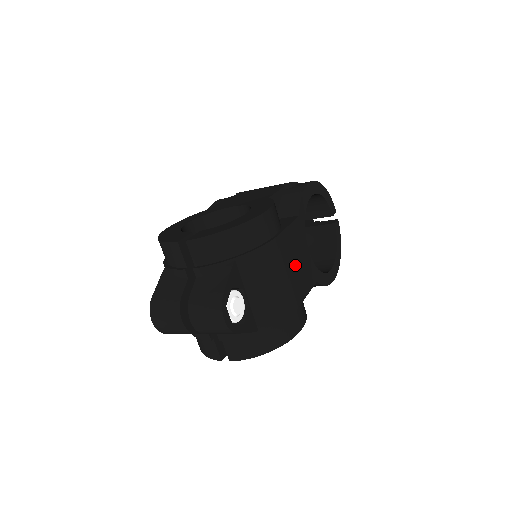
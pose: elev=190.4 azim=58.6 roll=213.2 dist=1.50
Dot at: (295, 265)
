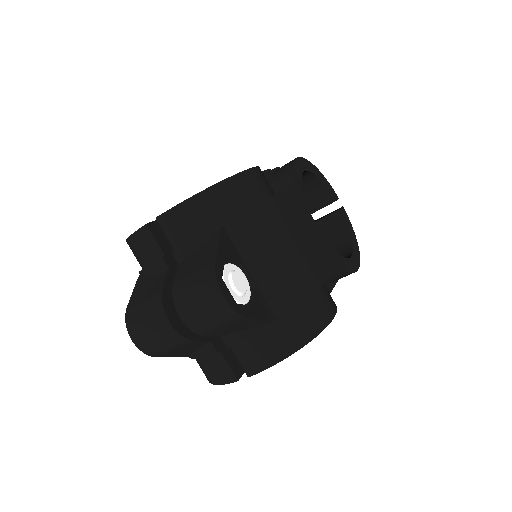
Dot at: (304, 236)
